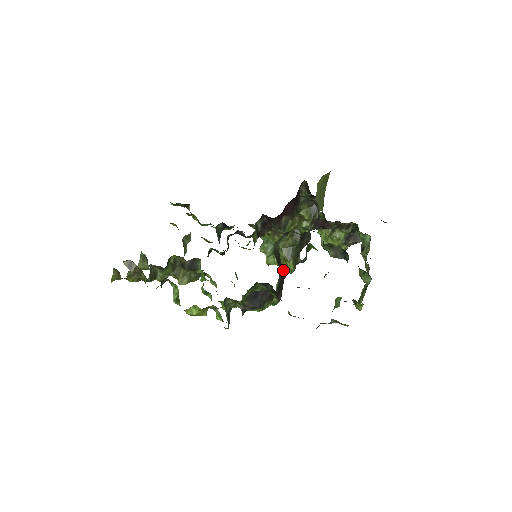
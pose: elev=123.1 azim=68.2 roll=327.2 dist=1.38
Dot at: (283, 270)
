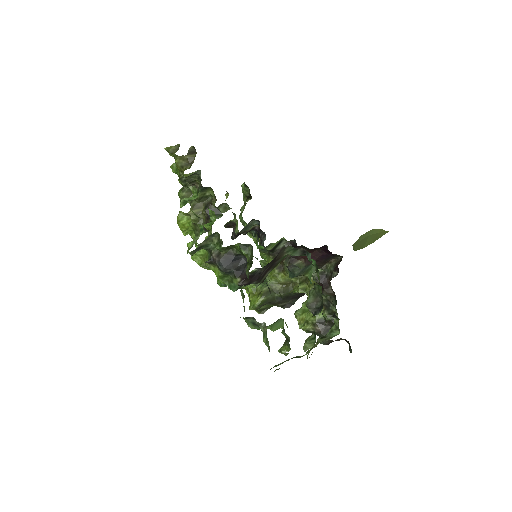
Dot at: (263, 278)
